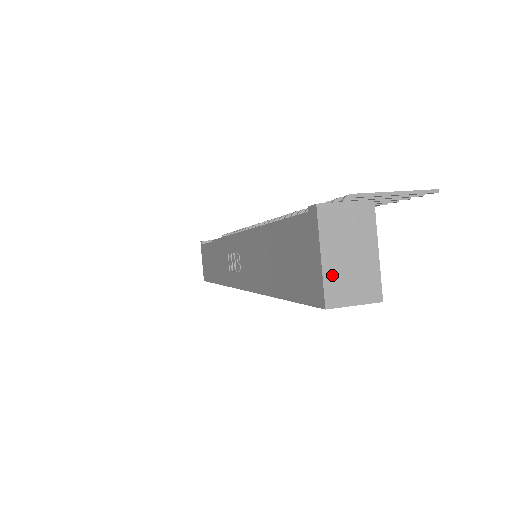
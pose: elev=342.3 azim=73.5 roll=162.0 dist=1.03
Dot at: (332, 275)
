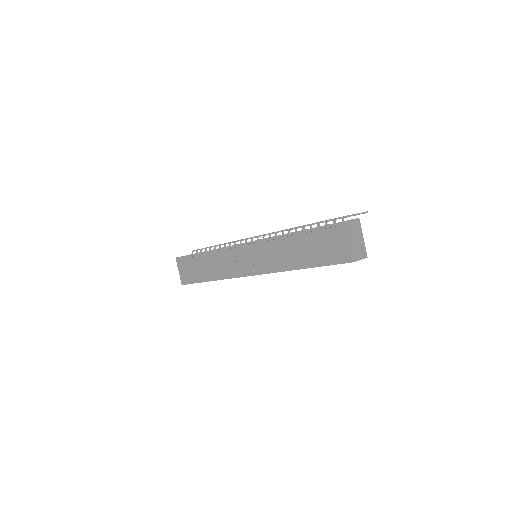
Dot at: (353, 248)
